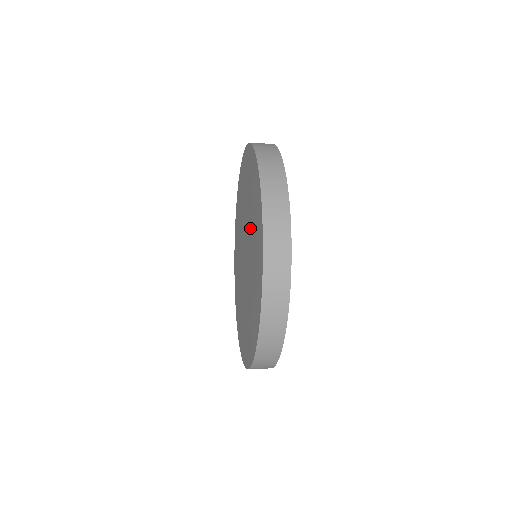
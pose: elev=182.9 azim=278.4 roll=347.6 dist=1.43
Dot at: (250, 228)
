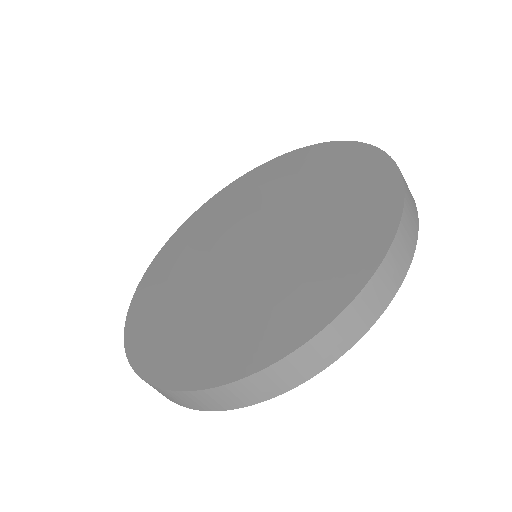
Dot at: (310, 224)
